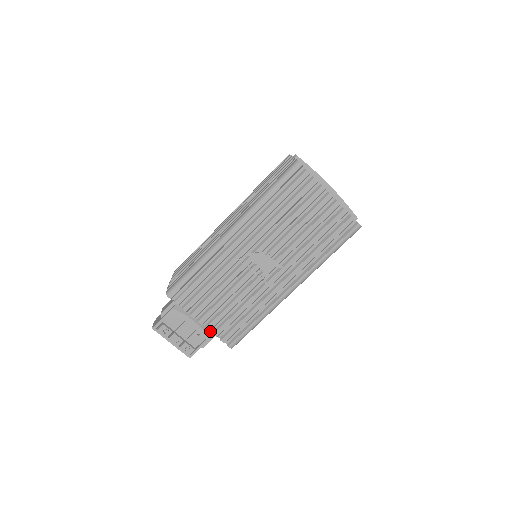
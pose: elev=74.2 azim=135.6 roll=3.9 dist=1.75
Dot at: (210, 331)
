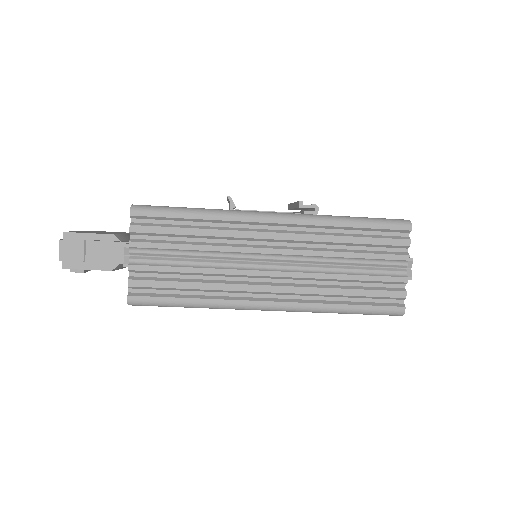
Dot at: occluded
